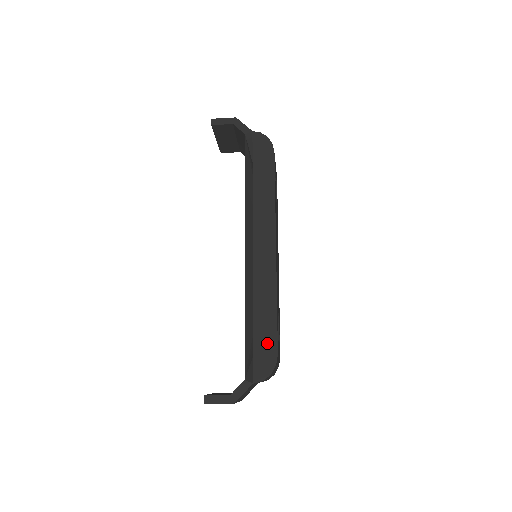
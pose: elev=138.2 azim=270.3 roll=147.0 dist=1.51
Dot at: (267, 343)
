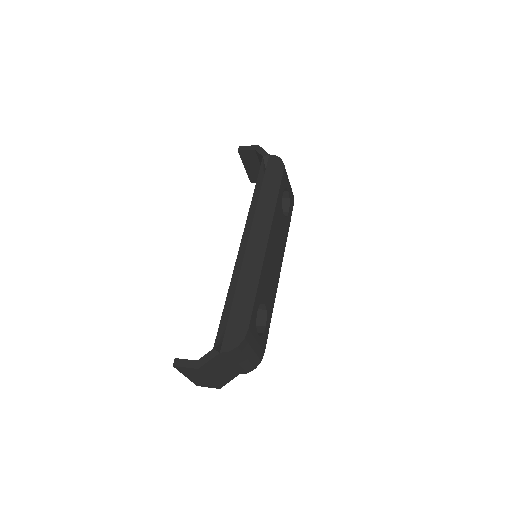
Dot at: (241, 319)
